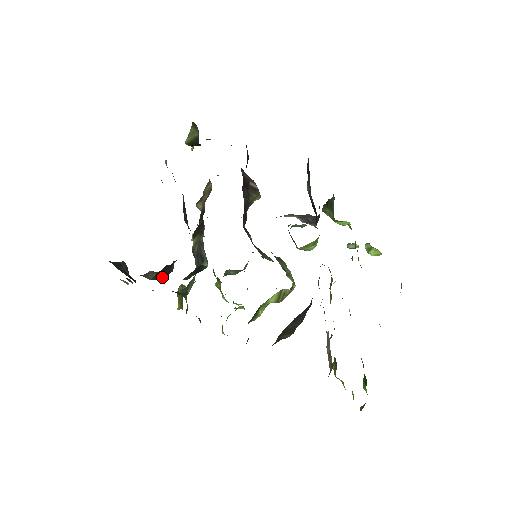
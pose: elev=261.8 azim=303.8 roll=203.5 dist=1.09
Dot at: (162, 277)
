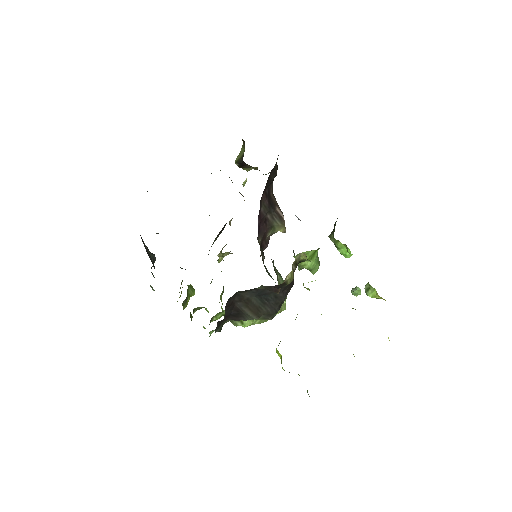
Dot at: occluded
